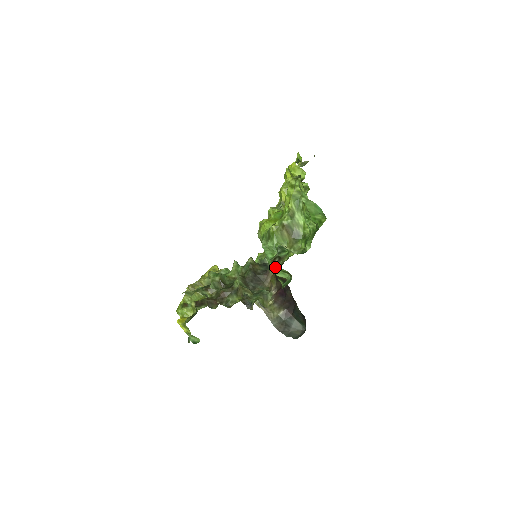
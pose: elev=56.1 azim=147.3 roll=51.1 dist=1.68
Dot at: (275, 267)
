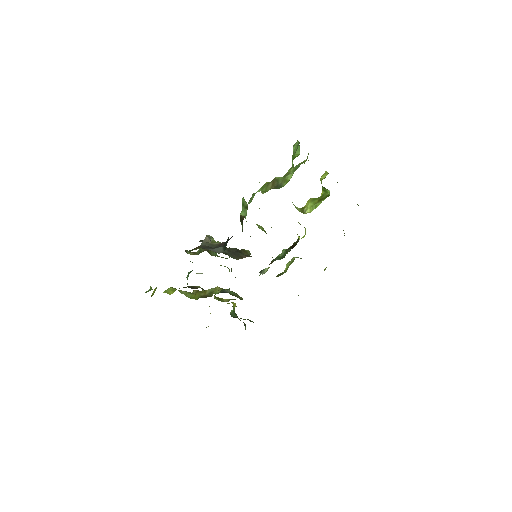
Dot at: (242, 204)
